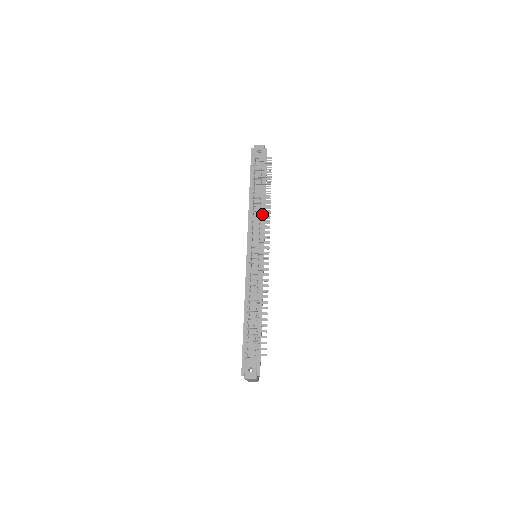
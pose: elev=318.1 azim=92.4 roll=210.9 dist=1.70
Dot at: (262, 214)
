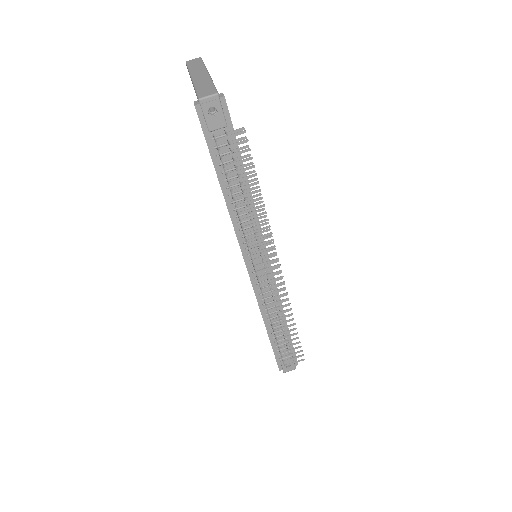
Dot at: (252, 214)
